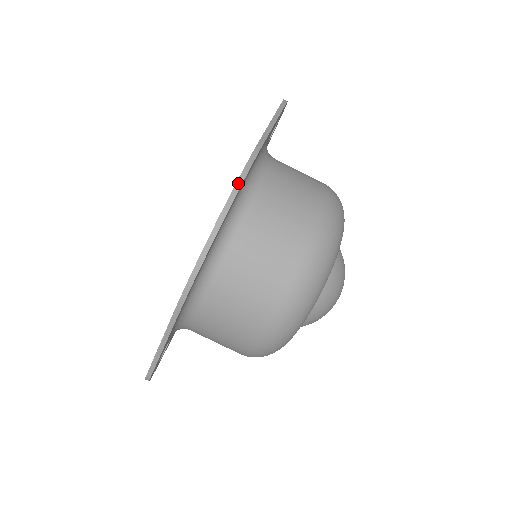
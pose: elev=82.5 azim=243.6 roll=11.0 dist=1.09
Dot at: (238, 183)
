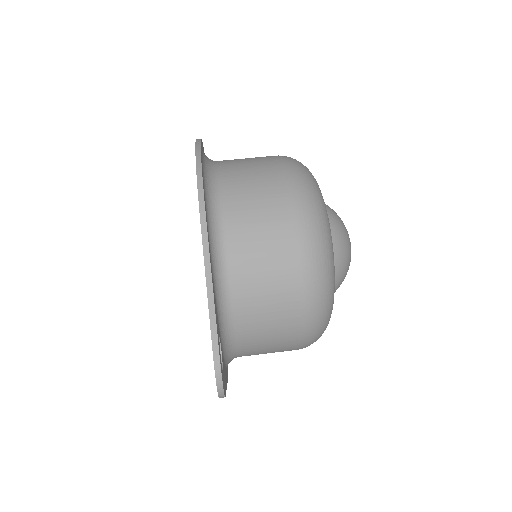
Dot at: occluded
